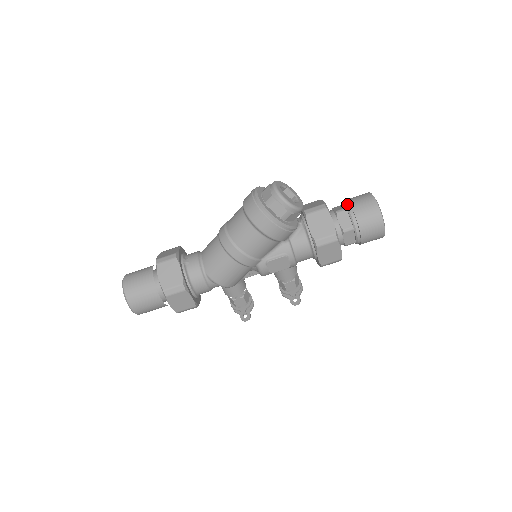
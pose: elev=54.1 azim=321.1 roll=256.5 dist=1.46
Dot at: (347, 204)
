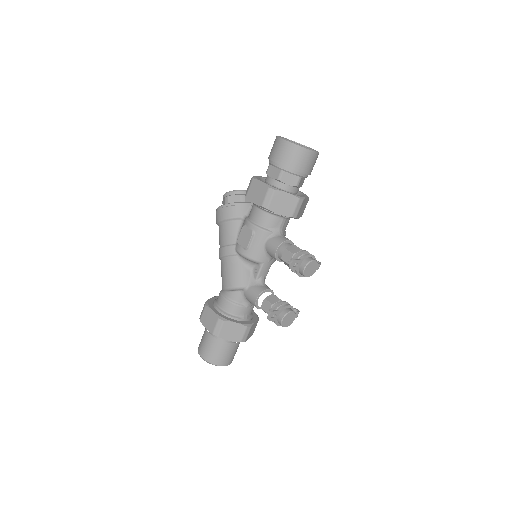
Dot at: occluded
